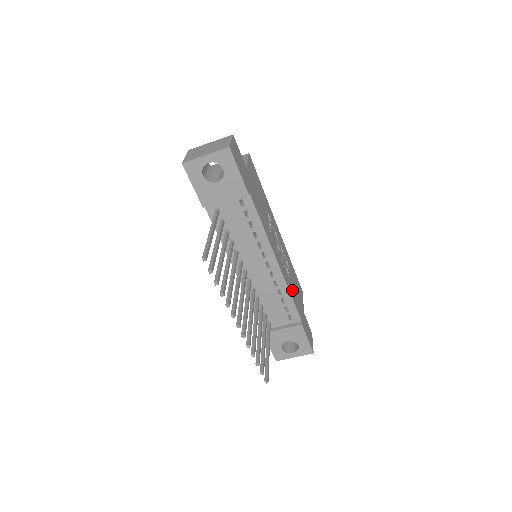
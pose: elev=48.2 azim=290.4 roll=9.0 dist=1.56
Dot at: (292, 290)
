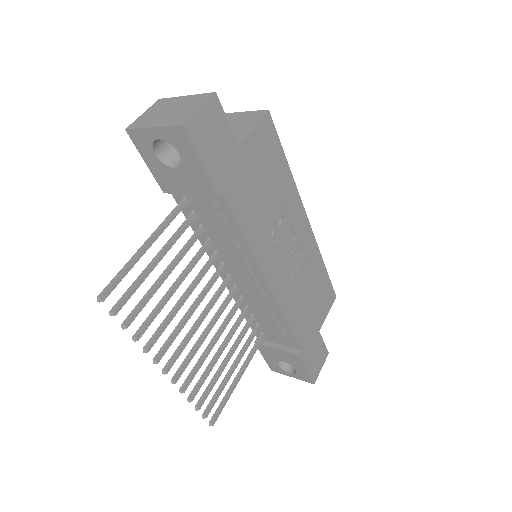
Dot at: (298, 310)
